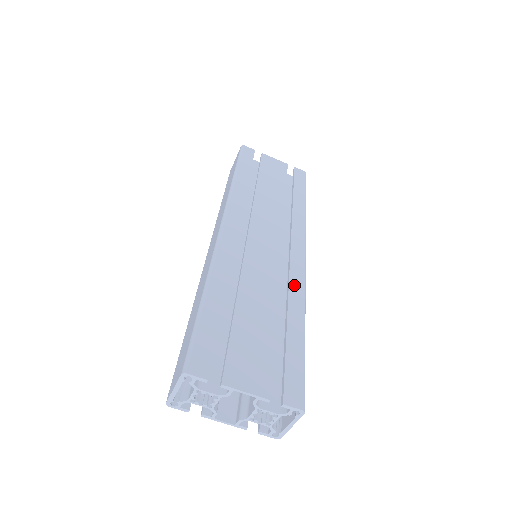
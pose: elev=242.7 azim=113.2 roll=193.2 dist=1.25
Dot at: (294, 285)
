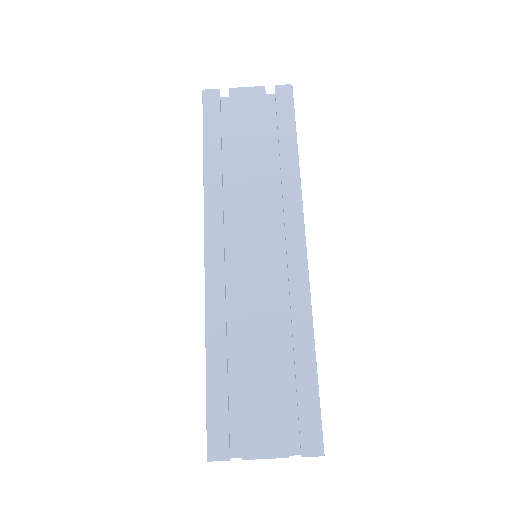
Dot at: (296, 300)
